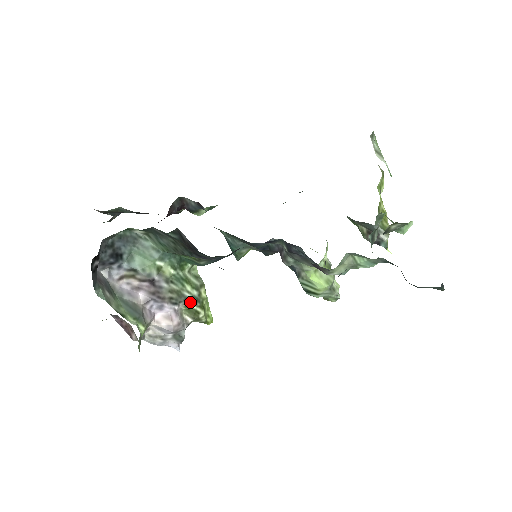
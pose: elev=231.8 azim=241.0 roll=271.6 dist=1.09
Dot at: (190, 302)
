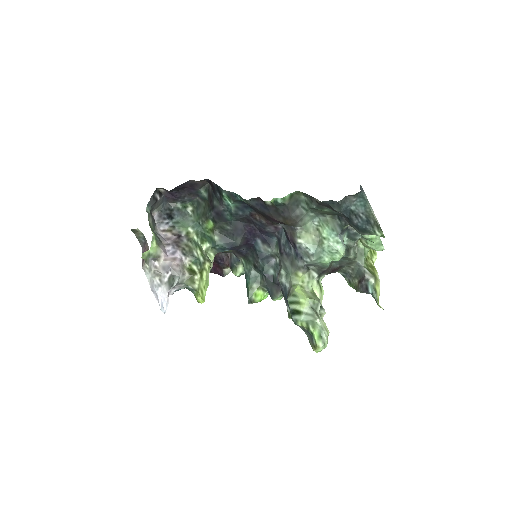
Dot at: (194, 262)
